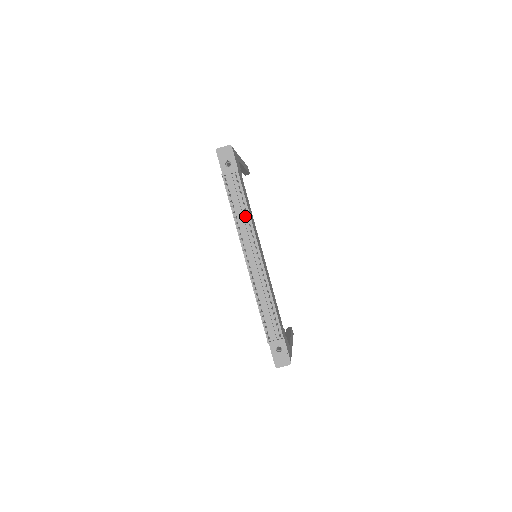
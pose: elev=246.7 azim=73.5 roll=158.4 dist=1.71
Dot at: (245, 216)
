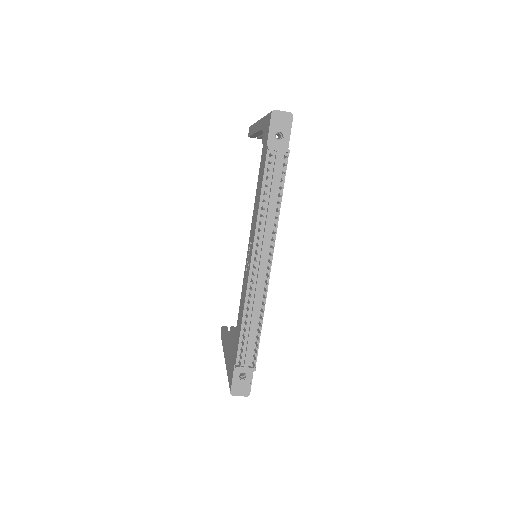
Dot at: (273, 211)
